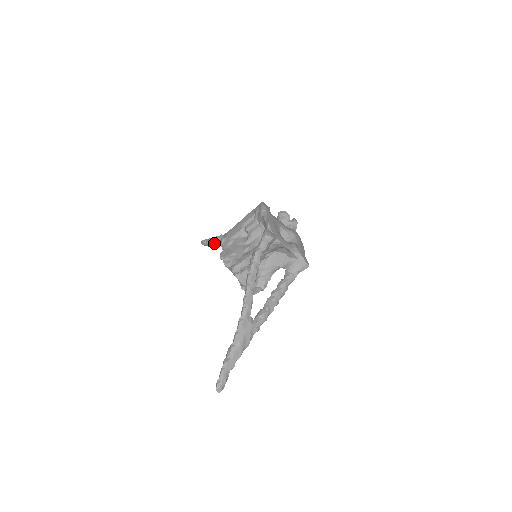
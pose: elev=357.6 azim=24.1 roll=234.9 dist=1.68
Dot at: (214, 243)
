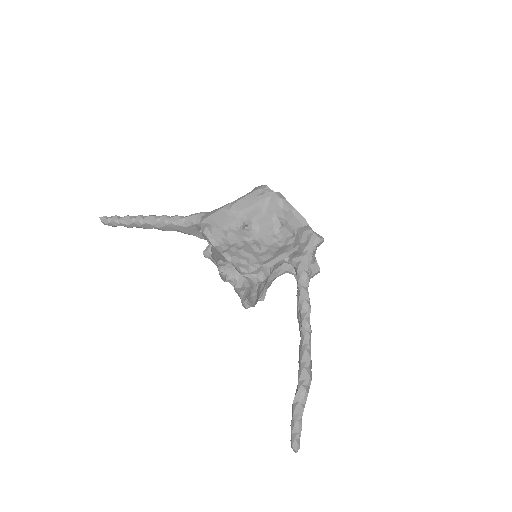
Dot at: (142, 225)
